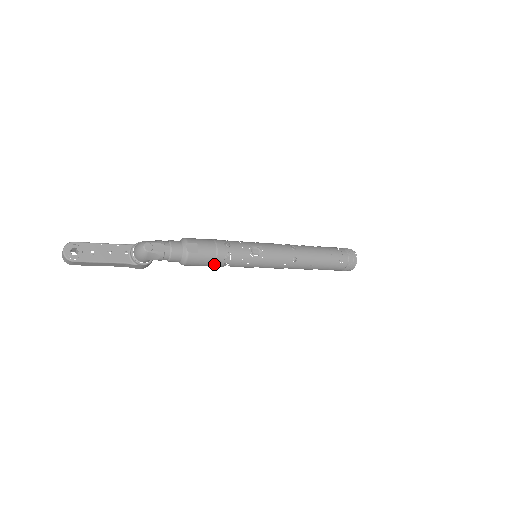
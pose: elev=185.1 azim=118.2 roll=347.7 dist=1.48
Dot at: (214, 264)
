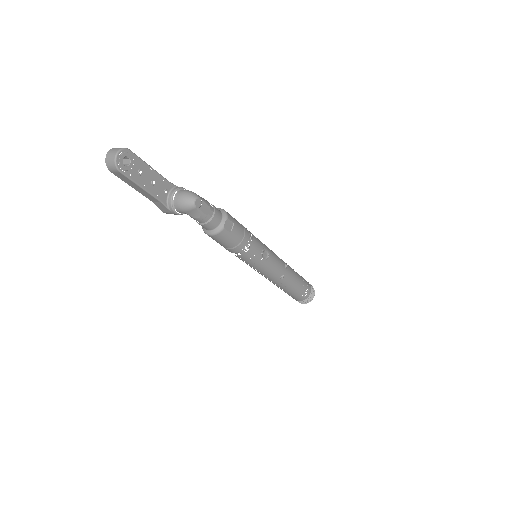
Dot at: (231, 248)
